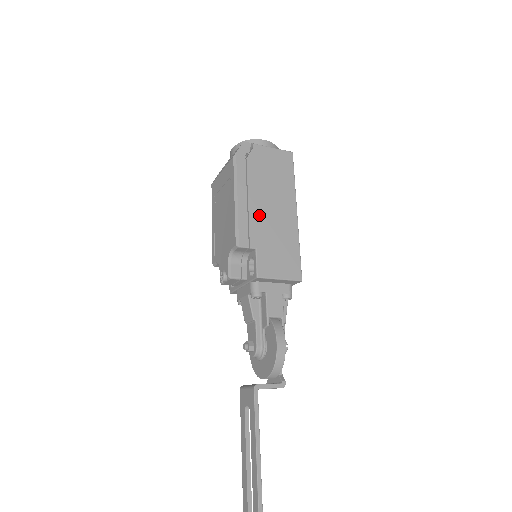
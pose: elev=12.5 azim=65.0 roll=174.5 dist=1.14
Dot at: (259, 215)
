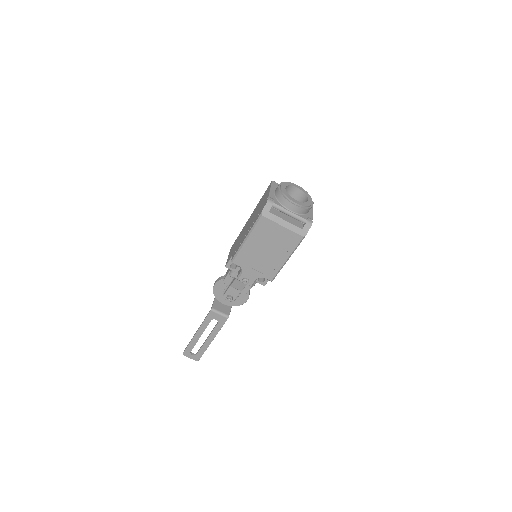
Dot at: occluded
